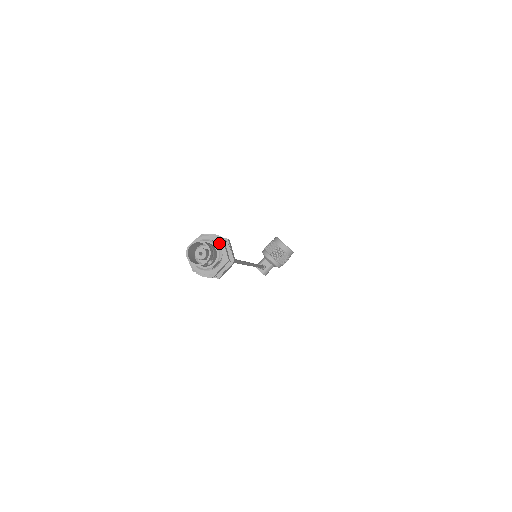
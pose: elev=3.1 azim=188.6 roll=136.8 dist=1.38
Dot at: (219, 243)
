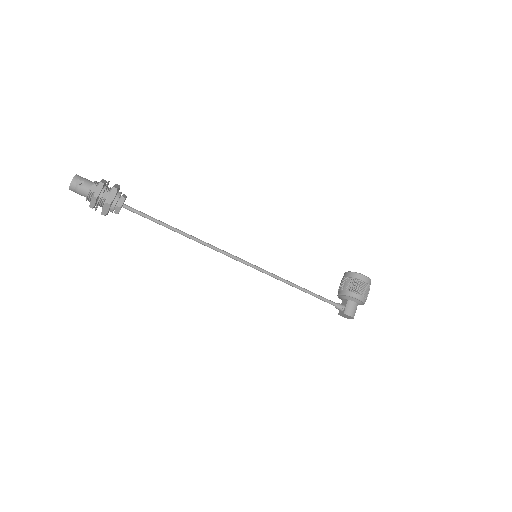
Dot at: occluded
